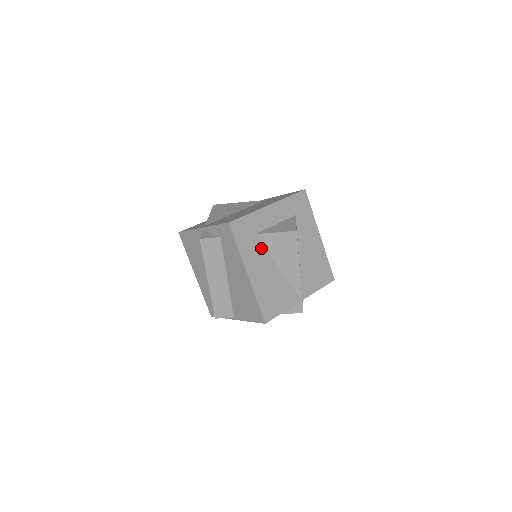
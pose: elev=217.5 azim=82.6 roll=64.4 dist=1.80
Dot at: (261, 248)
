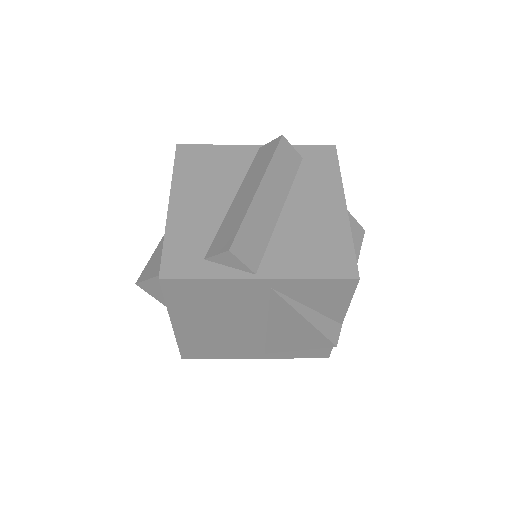
Dot at: occluded
